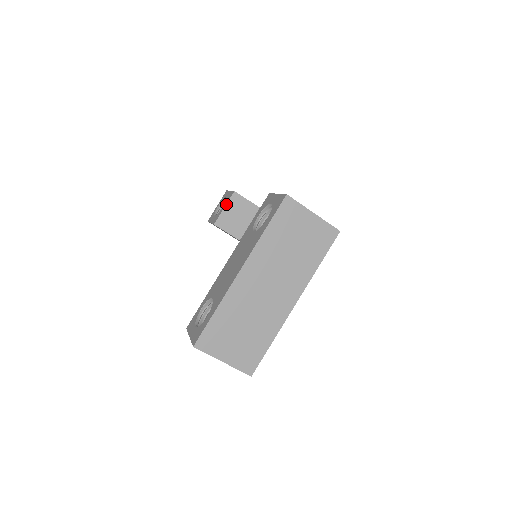
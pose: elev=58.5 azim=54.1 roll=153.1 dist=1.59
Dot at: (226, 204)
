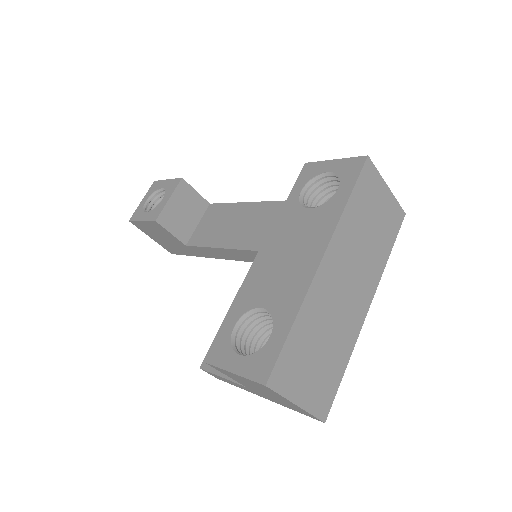
Dot at: (171, 194)
